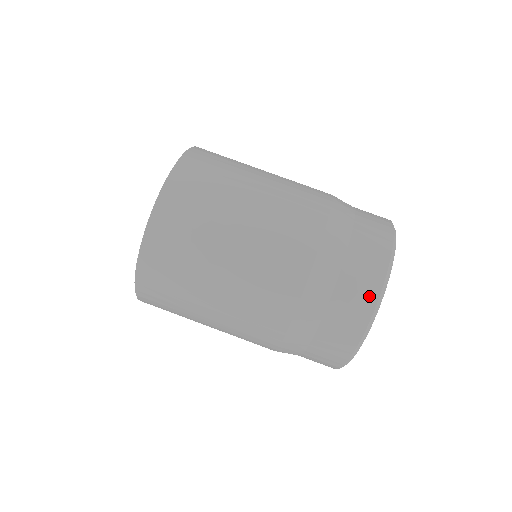
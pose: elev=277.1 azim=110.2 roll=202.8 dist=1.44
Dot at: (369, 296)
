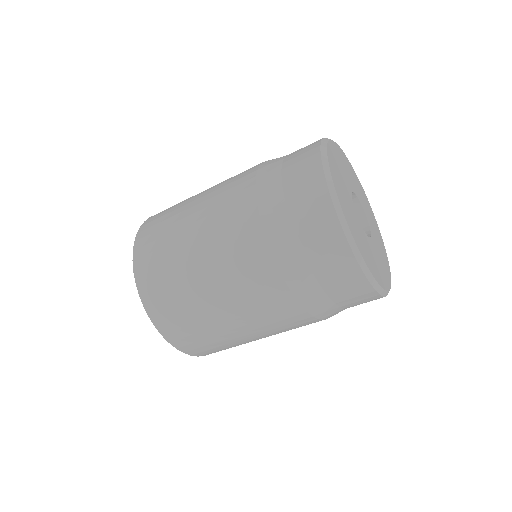
Dot at: (329, 222)
